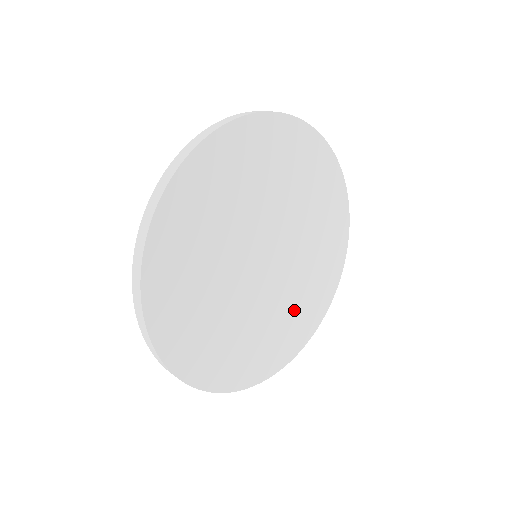
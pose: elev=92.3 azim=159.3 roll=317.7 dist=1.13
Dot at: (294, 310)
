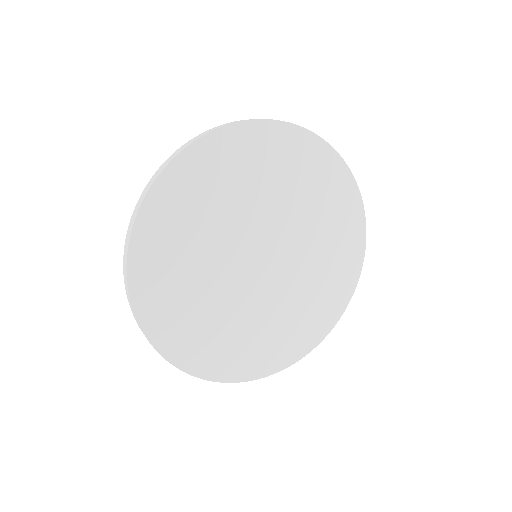
Dot at: (266, 331)
